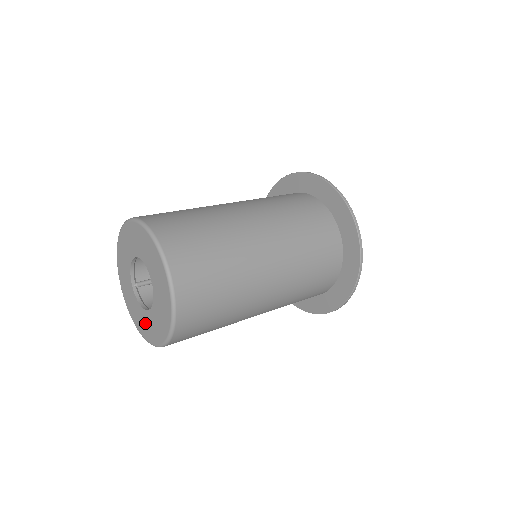
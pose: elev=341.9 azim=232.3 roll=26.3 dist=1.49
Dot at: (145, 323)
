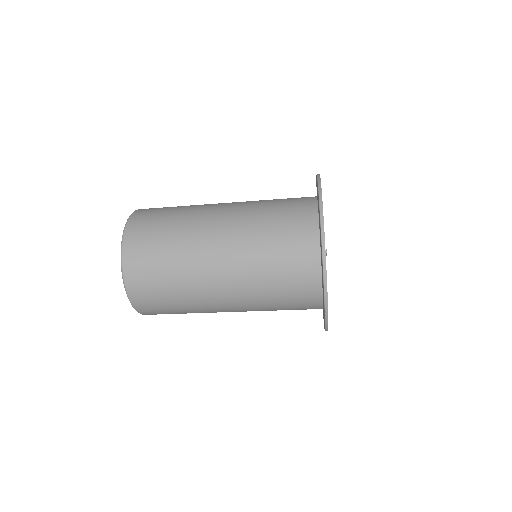
Dot at: occluded
